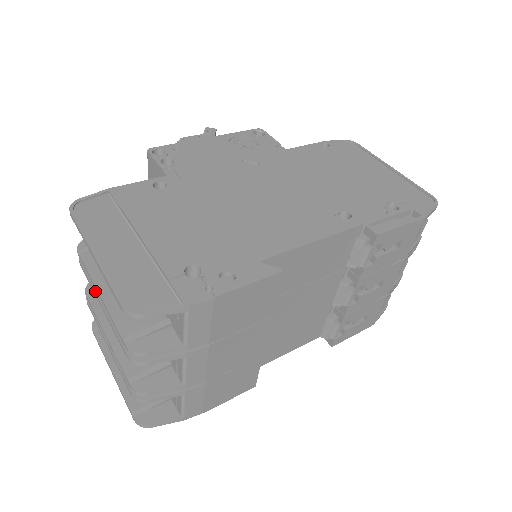
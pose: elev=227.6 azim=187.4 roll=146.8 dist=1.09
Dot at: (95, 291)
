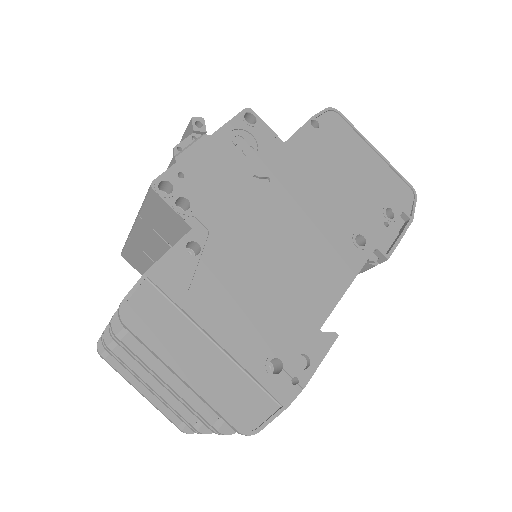
Dot at: (152, 373)
